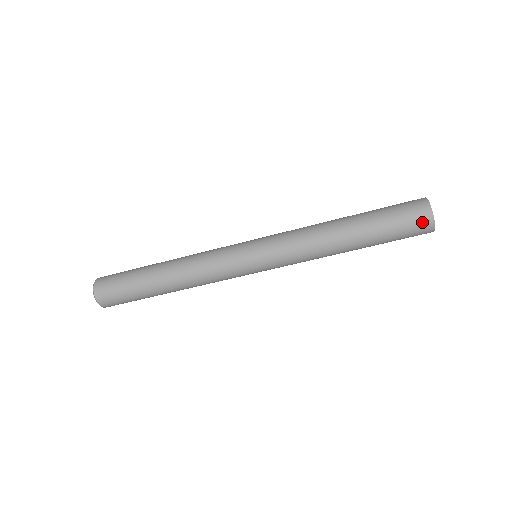
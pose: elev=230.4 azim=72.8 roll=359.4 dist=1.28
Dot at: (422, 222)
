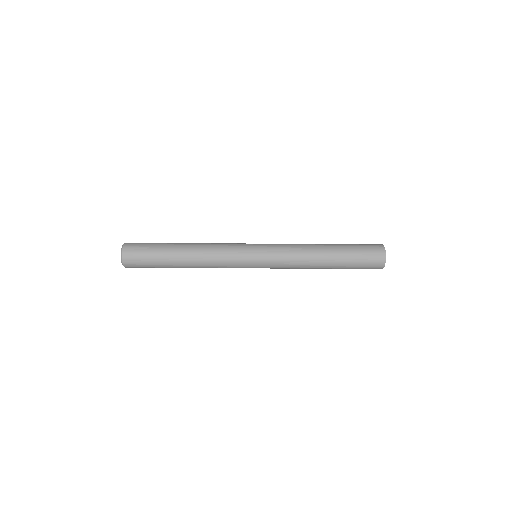
Dot at: occluded
